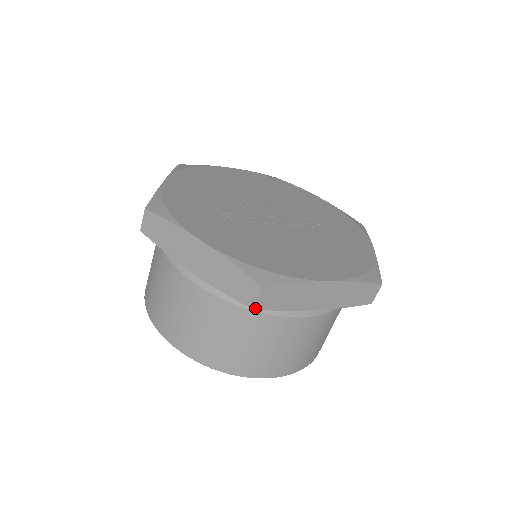
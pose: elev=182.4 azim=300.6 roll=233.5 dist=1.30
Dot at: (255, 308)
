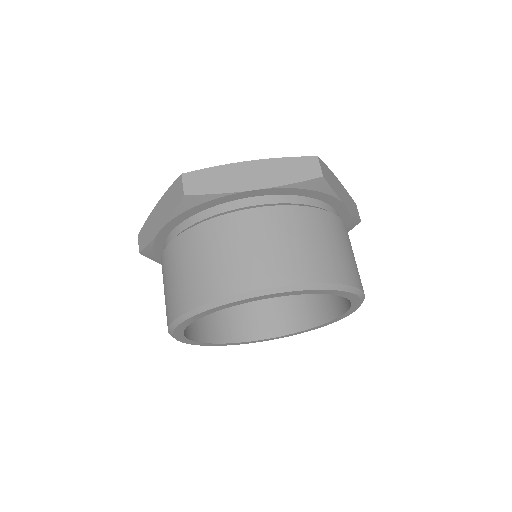
Dot at: (323, 177)
